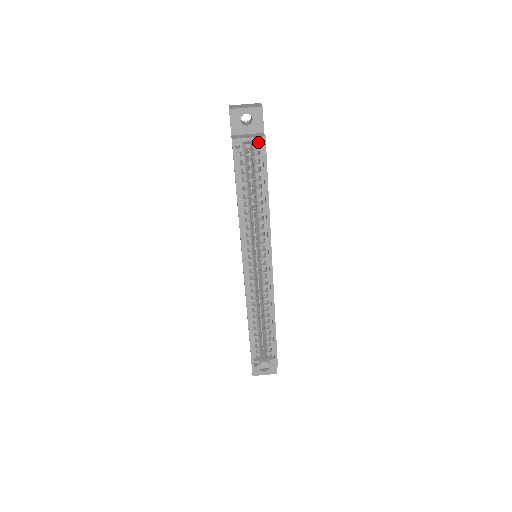
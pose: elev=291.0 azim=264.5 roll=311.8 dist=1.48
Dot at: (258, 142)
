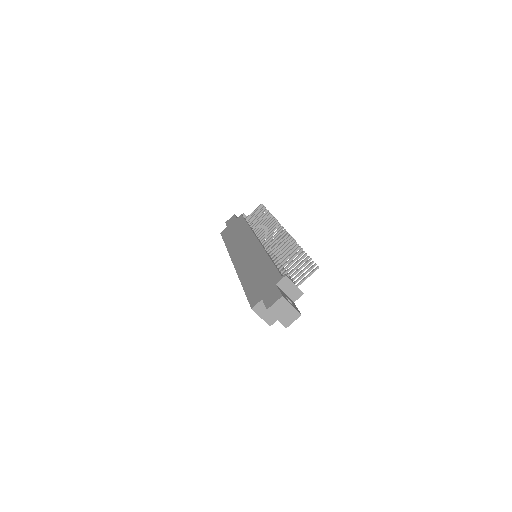
Dot at: (265, 320)
